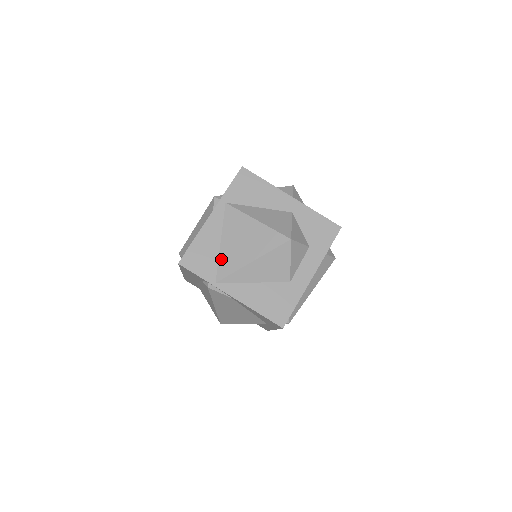
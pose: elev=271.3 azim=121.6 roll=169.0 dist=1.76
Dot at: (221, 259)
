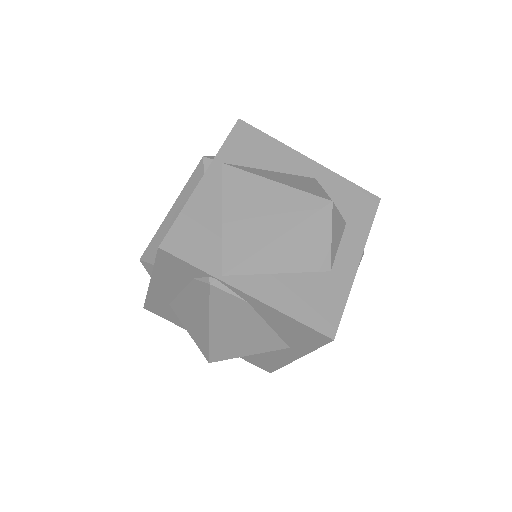
Dot at: (226, 239)
